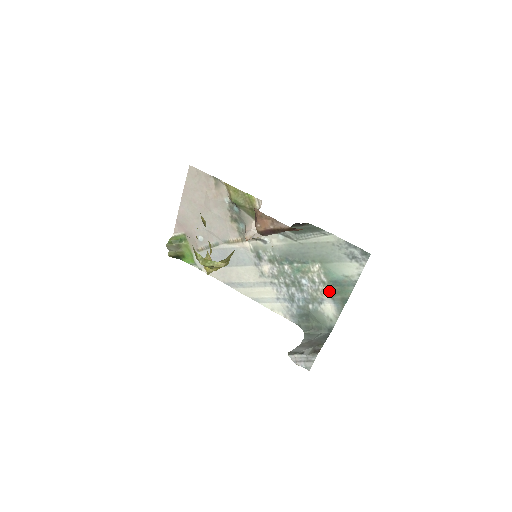
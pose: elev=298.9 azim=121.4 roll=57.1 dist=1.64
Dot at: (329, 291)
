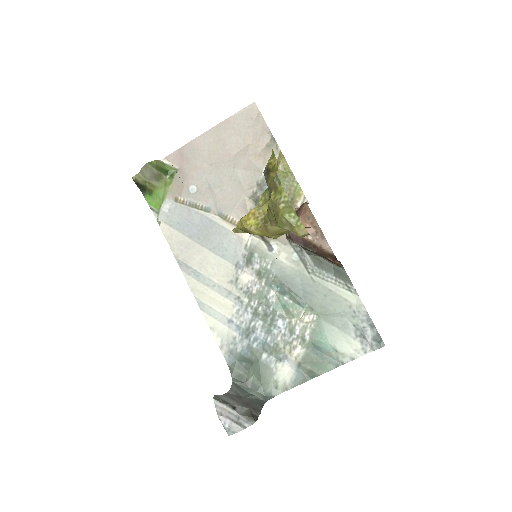
Dot at: (302, 353)
